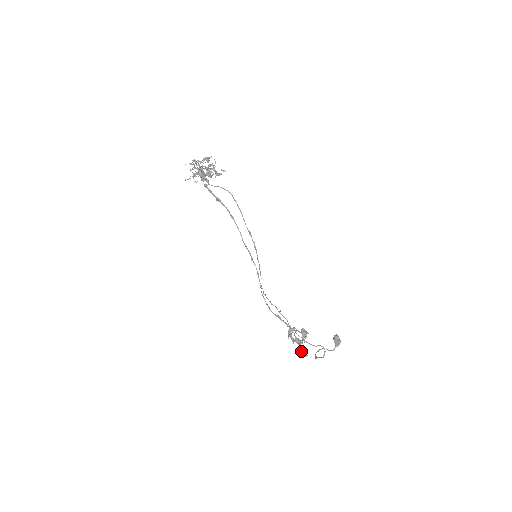
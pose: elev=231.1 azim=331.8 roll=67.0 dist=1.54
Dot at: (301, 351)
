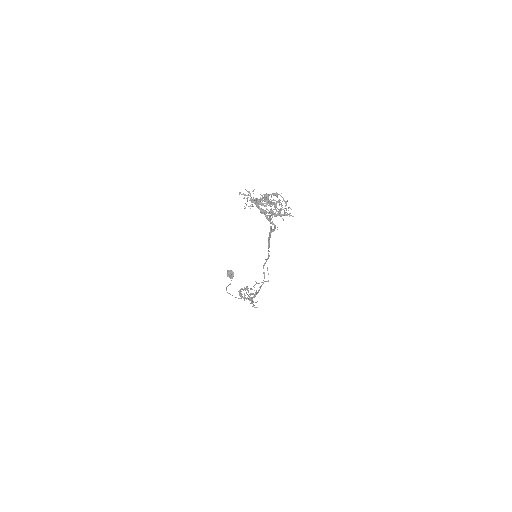
Dot at: (253, 305)
